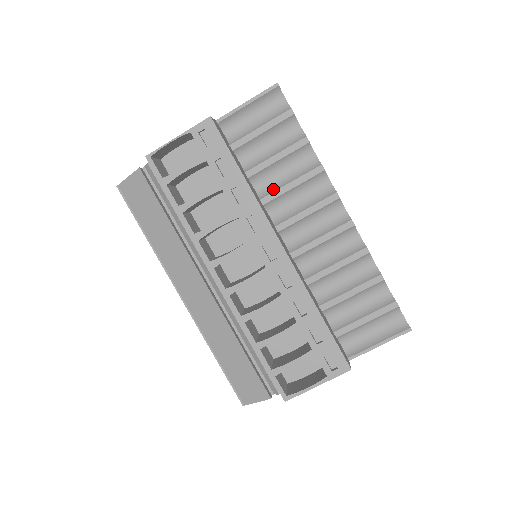
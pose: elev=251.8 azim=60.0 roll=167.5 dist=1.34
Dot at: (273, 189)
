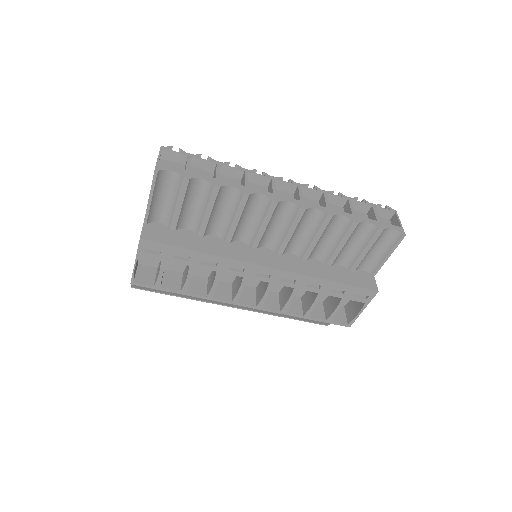
Dot at: (226, 229)
